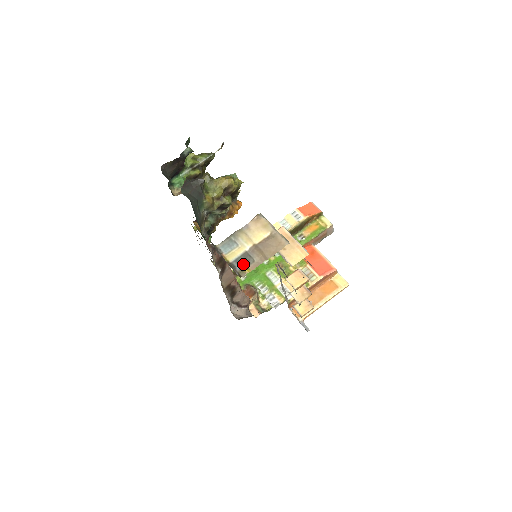
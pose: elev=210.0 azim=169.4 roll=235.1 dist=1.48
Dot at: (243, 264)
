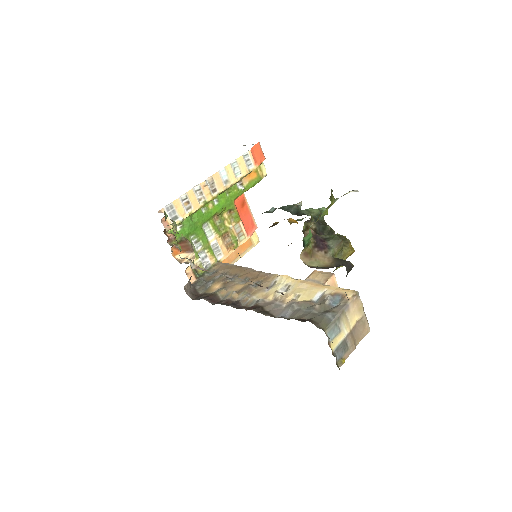
Dot at: (342, 354)
